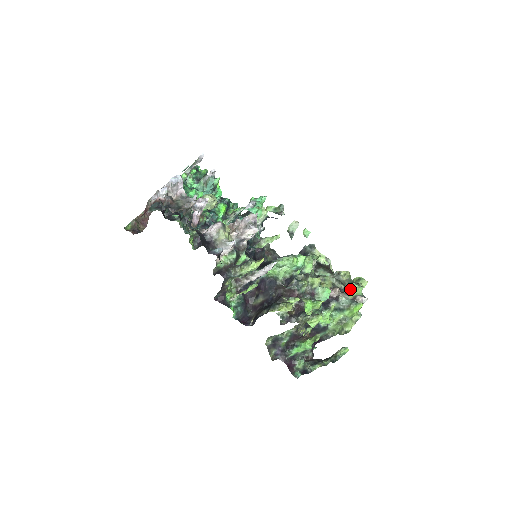
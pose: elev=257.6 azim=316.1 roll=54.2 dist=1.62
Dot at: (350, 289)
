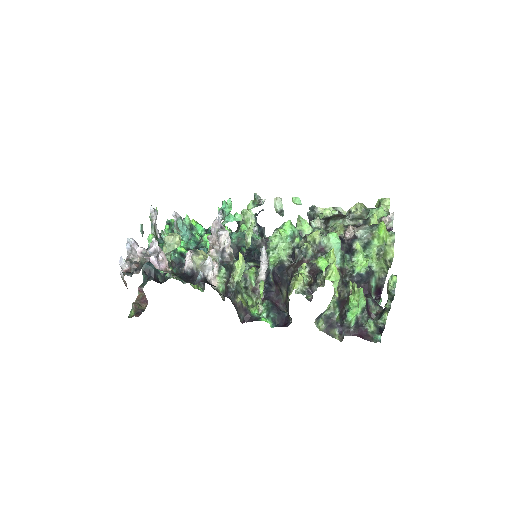
Dot at: (368, 218)
